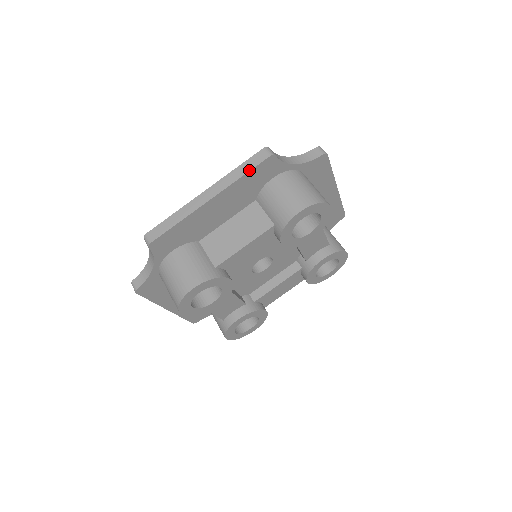
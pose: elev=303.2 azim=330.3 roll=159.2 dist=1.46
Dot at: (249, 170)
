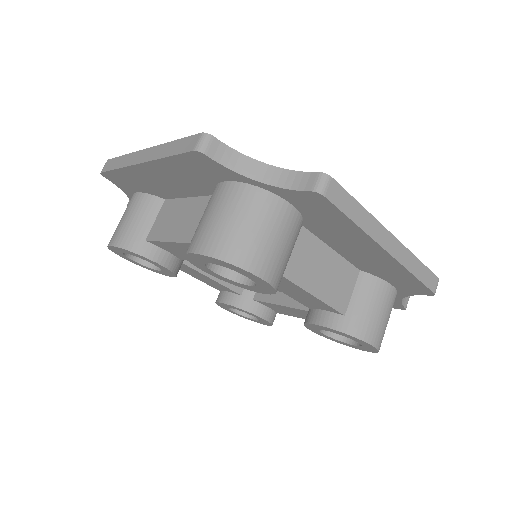
Dot at: (173, 154)
